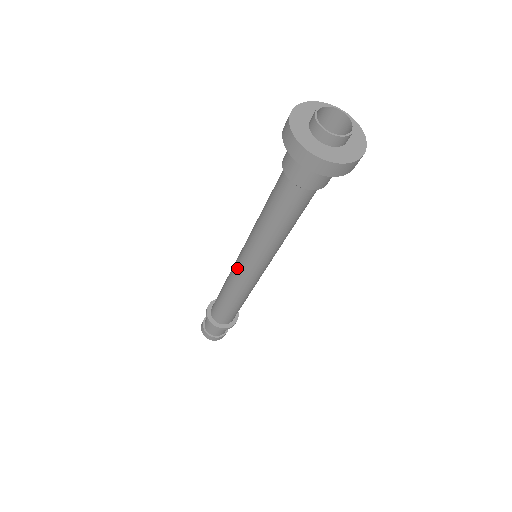
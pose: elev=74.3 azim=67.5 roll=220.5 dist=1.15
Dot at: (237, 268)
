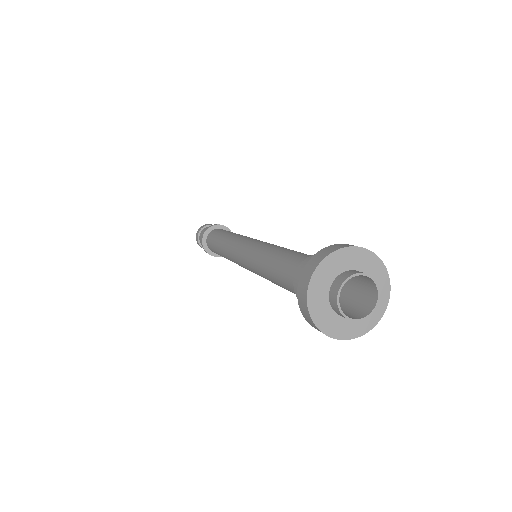
Dot at: (235, 254)
